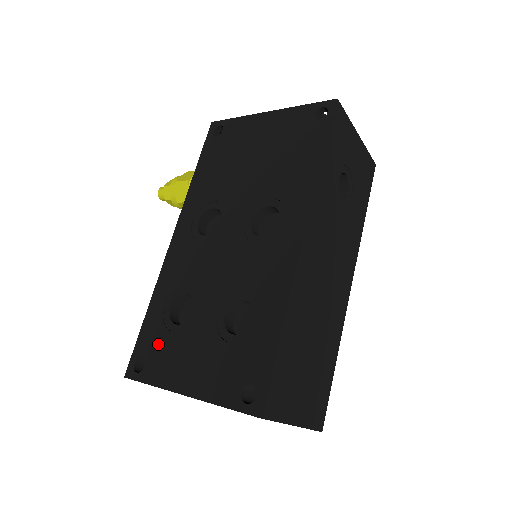
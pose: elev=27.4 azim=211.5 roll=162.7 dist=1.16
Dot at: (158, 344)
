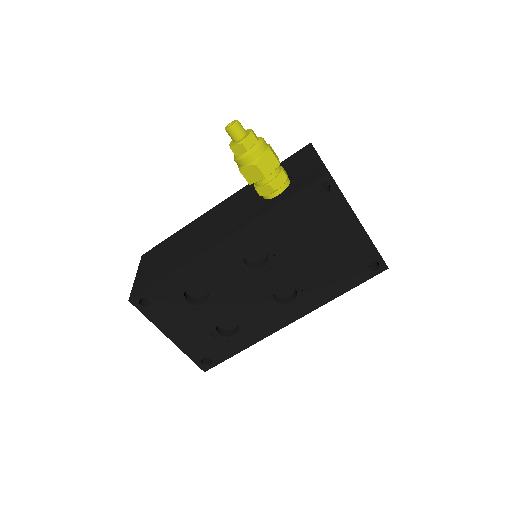
Dot at: (167, 302)
